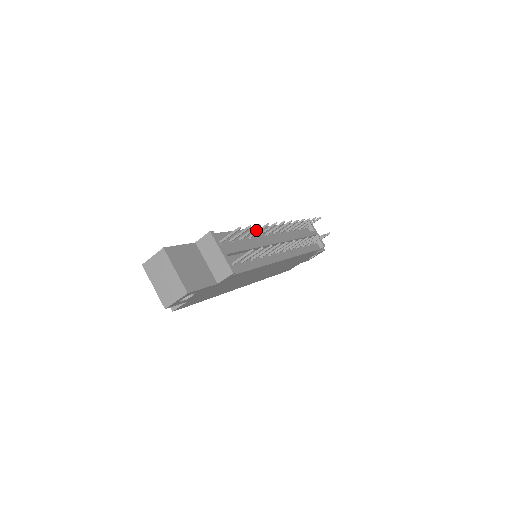
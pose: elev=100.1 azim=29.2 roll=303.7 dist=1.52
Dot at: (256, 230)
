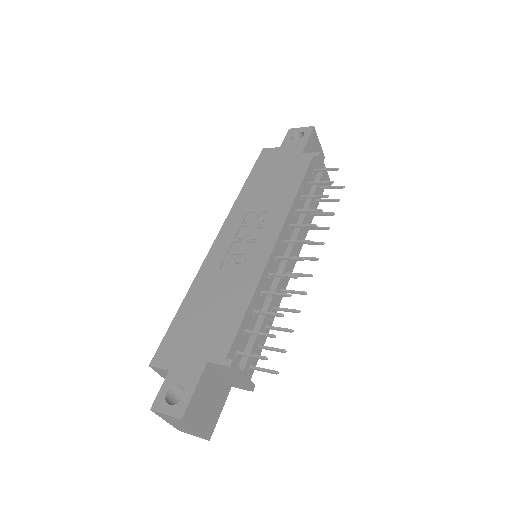
Dot at: (267, 267)
